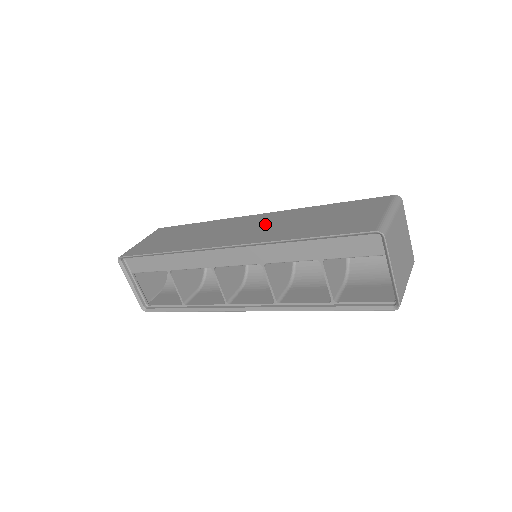
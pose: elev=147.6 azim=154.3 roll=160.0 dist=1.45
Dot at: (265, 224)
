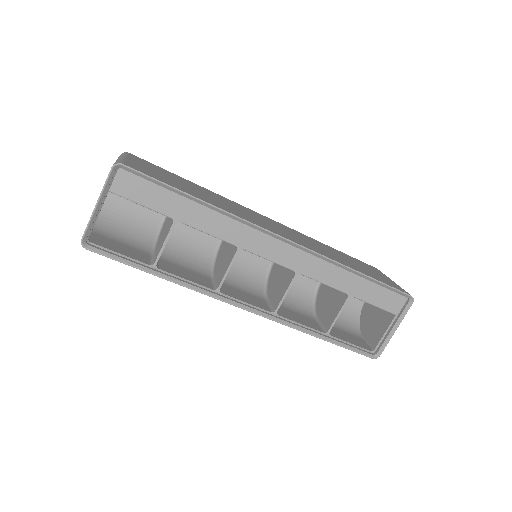
Dot at: (295, 235)
